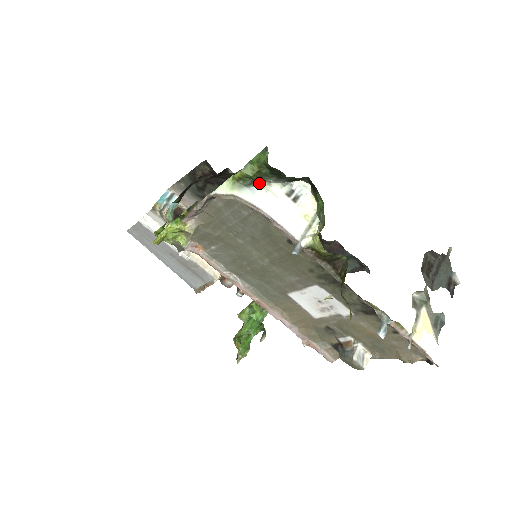
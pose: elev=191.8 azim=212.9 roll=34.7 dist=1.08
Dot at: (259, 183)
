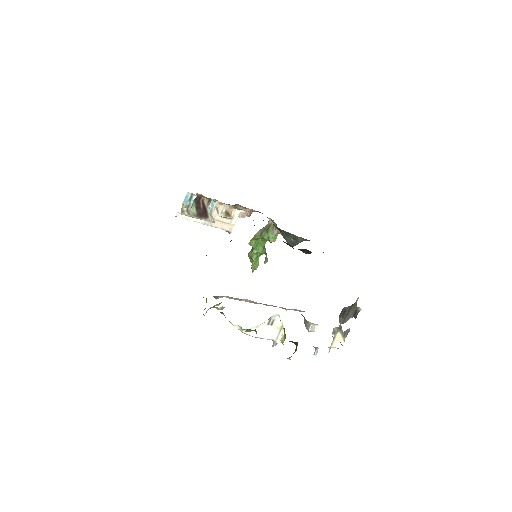
Dot at: (254, 327)
